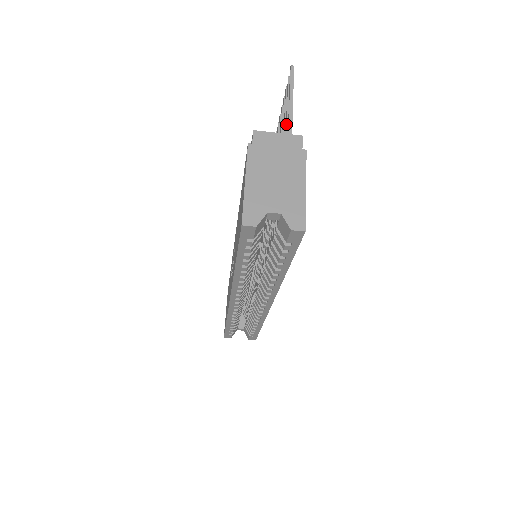
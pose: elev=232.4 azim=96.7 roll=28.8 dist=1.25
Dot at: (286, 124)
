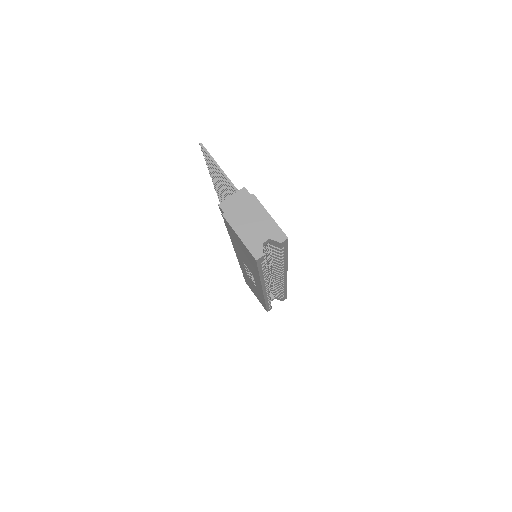
Dot at: occluded
